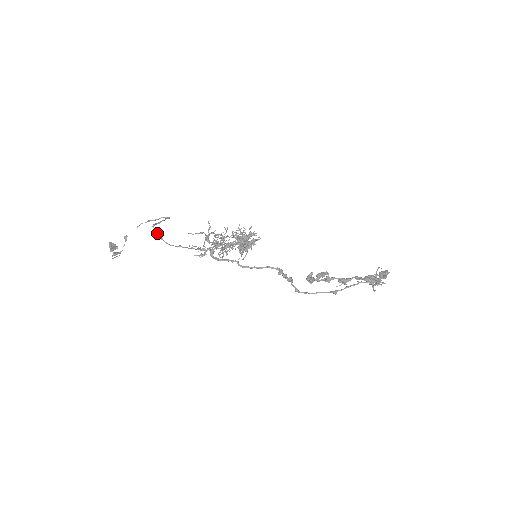
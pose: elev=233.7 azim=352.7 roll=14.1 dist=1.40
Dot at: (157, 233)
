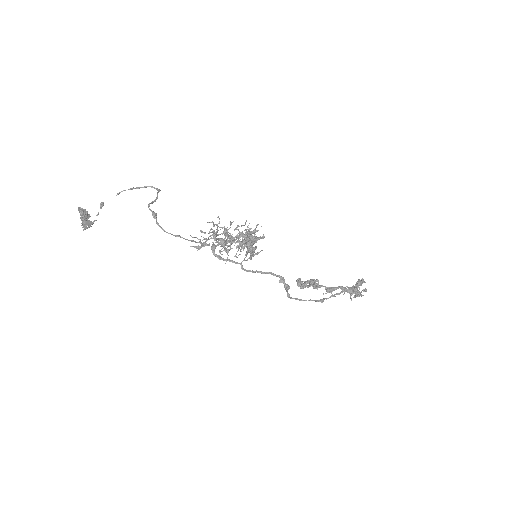
Dot at: (153, 216)
